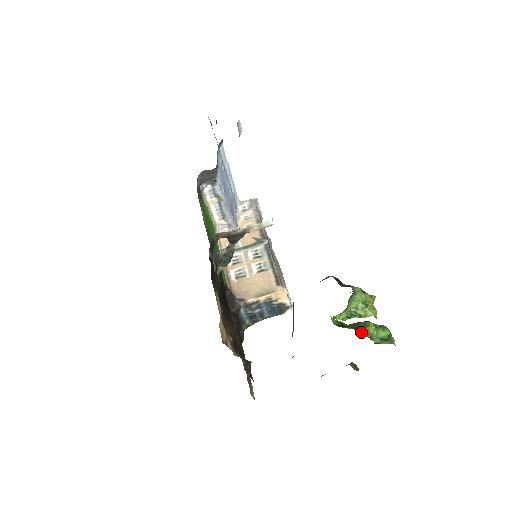
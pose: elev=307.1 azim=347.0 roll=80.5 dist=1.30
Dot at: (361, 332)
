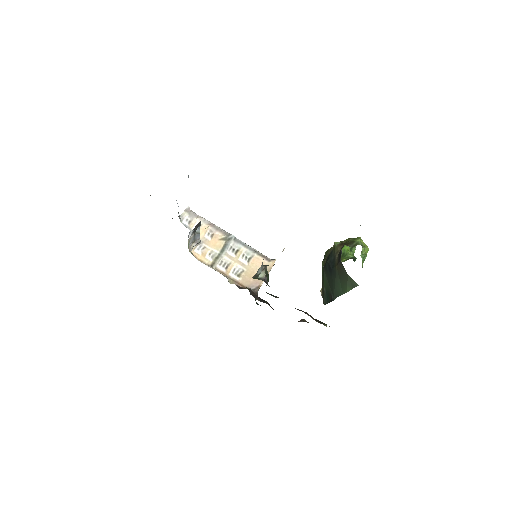
Dot at: (351, 258)
